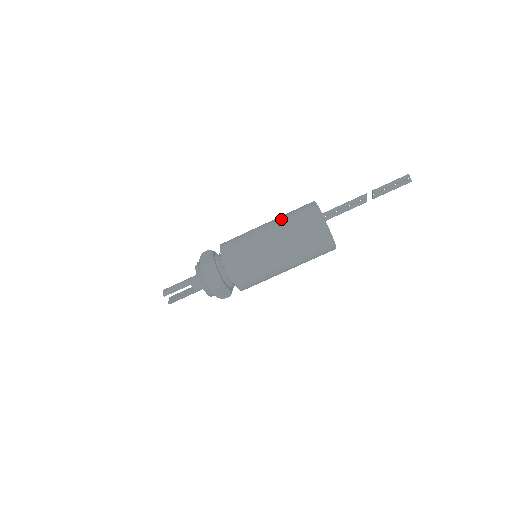
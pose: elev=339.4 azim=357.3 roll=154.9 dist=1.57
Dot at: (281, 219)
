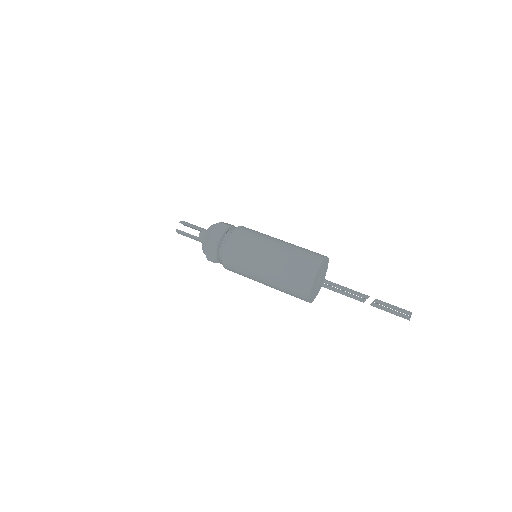
Dot at: (295, 245)
